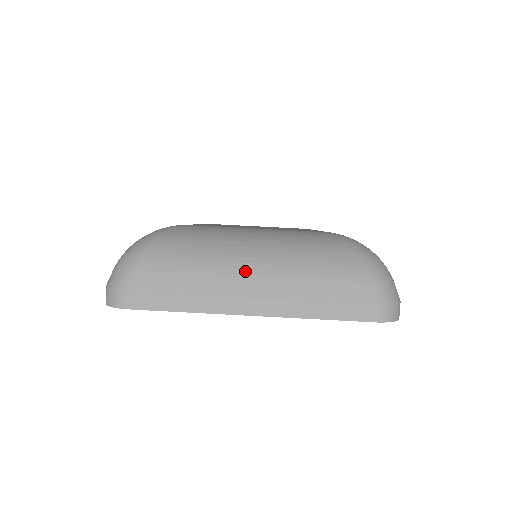
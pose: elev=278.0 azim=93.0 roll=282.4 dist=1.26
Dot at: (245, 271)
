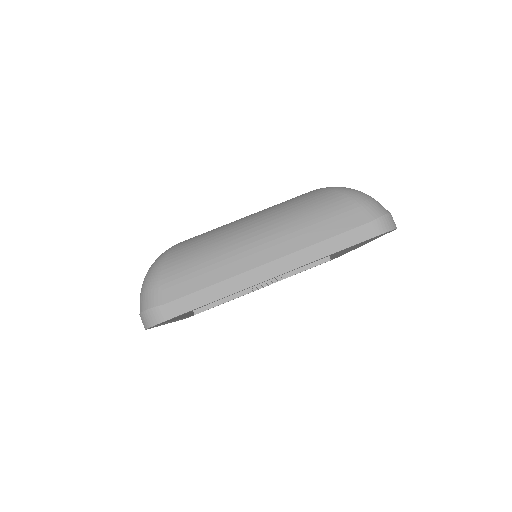
Dot at: (252, 244)
